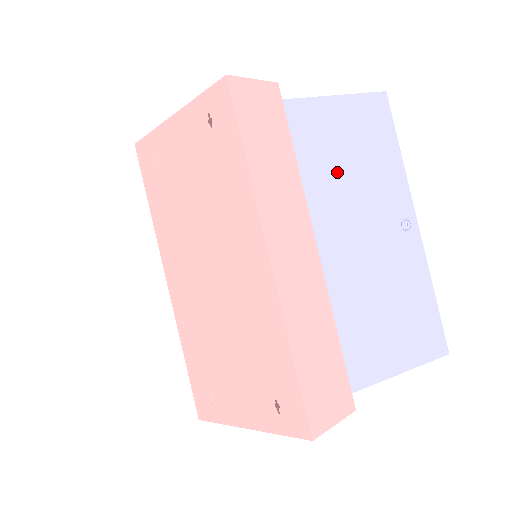
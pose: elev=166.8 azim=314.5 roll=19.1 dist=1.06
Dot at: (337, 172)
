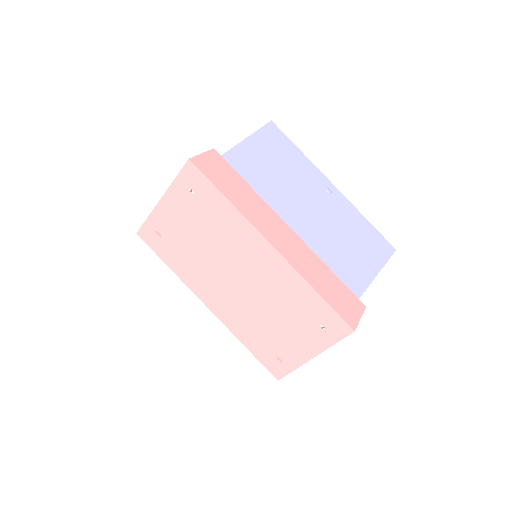
Dot at: (274, 181)
